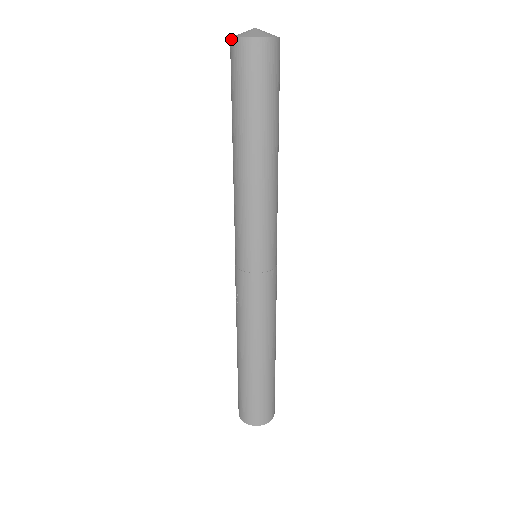
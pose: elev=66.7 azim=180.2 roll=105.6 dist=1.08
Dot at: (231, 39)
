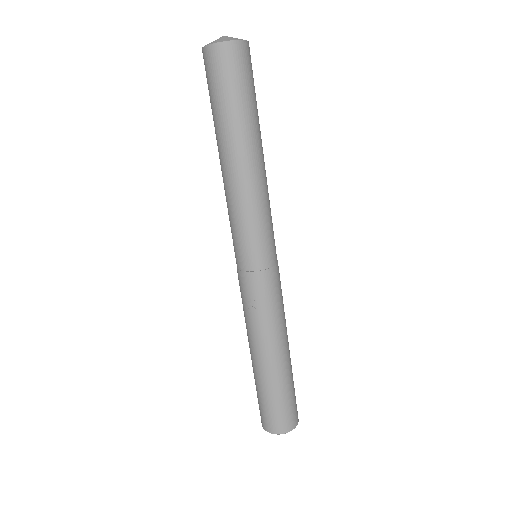
Dot at: (214, 45)
